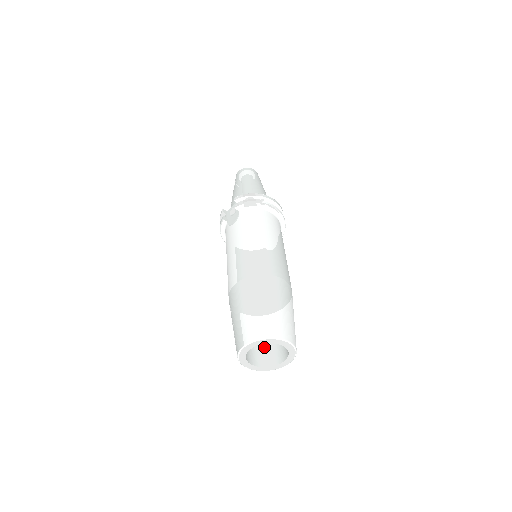
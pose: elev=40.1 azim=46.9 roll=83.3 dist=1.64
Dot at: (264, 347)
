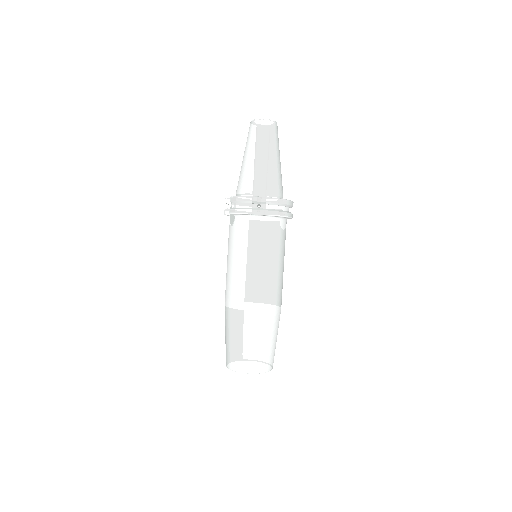
Dot at: occluded
